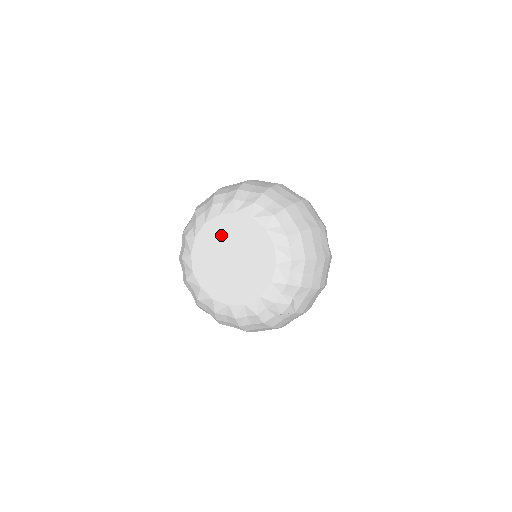
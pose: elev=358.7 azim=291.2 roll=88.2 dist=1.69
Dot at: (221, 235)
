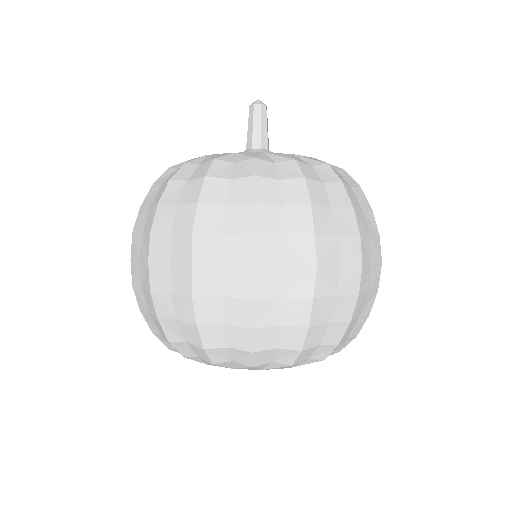
Dot at: occluded
